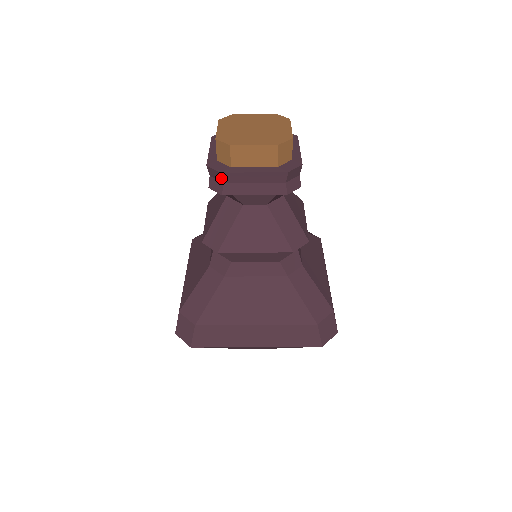
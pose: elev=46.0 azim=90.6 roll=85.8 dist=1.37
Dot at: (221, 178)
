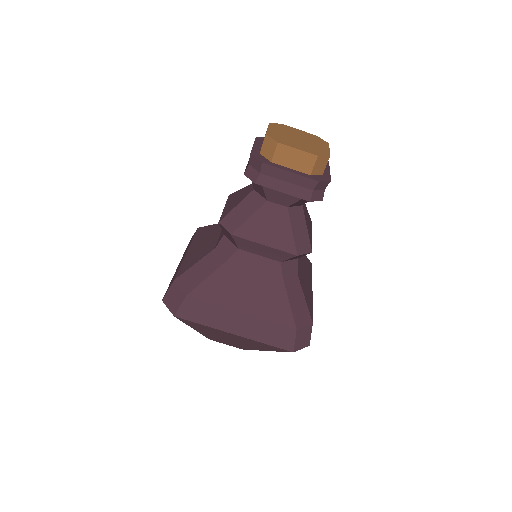
Dot at: (260, 168)
